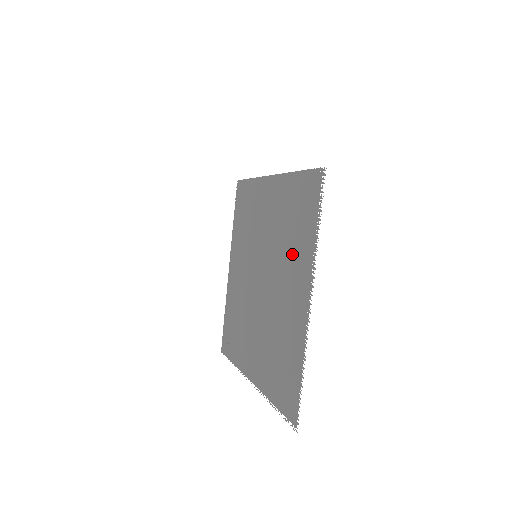
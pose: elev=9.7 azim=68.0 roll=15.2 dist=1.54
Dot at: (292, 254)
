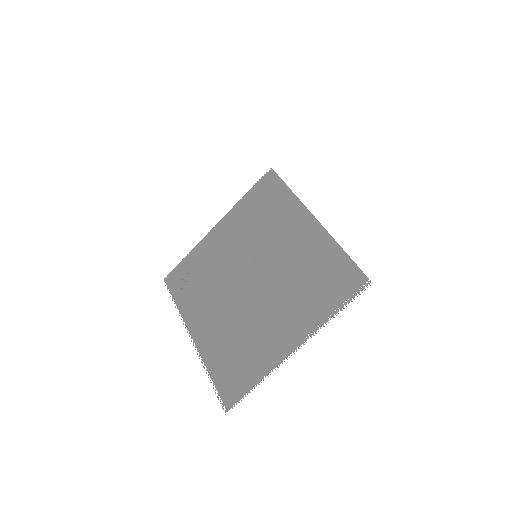
Dot at: (298, 301)
